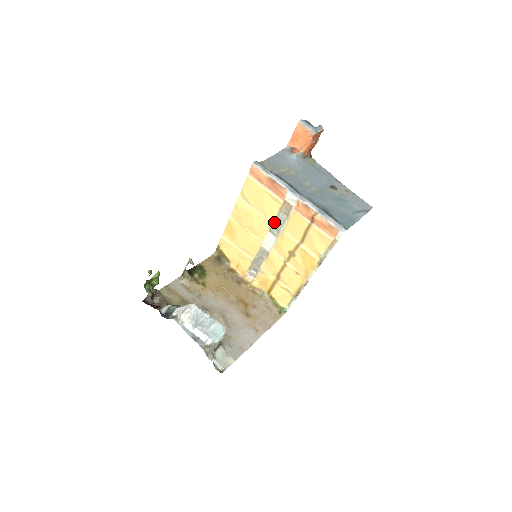
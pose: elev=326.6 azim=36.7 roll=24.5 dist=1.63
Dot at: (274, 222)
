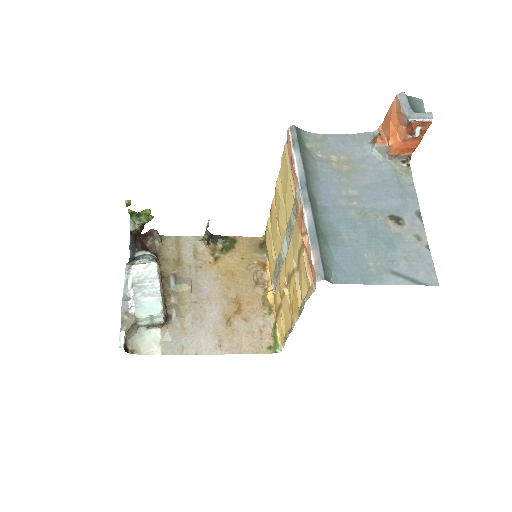
Dot at: (288, 223)
